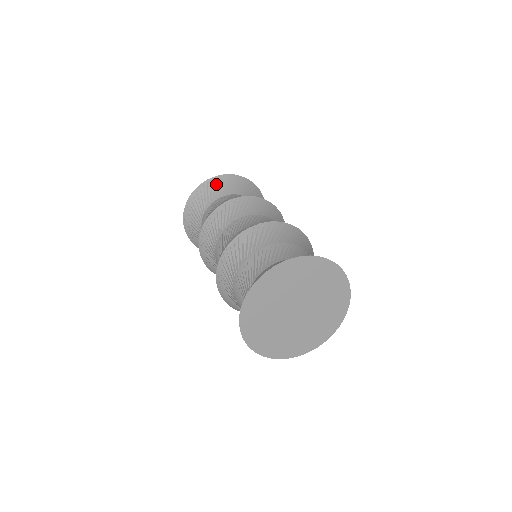
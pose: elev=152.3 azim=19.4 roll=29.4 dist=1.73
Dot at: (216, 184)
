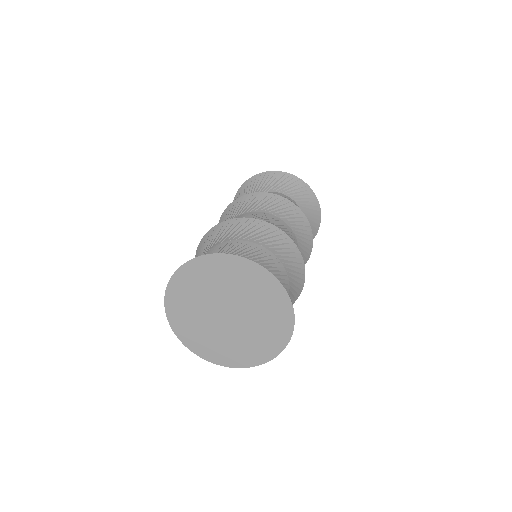
Dot at: (267, 178)
